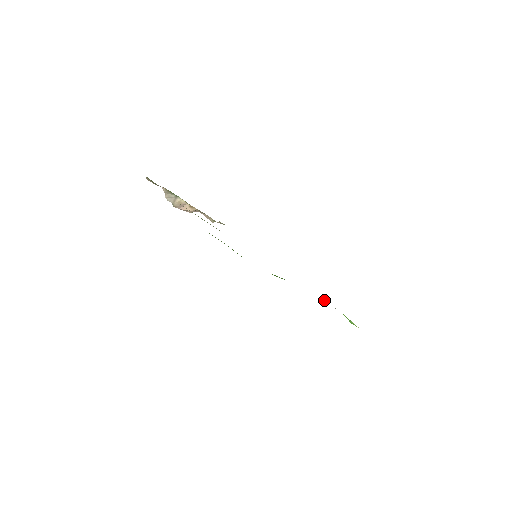
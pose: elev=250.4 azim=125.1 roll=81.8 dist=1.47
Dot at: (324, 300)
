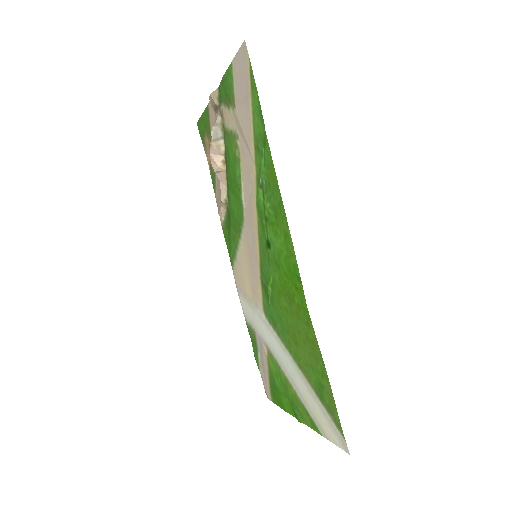
Dot at: (275, 370)
